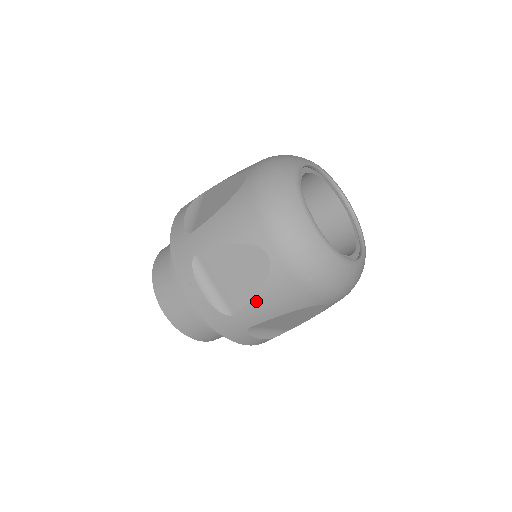
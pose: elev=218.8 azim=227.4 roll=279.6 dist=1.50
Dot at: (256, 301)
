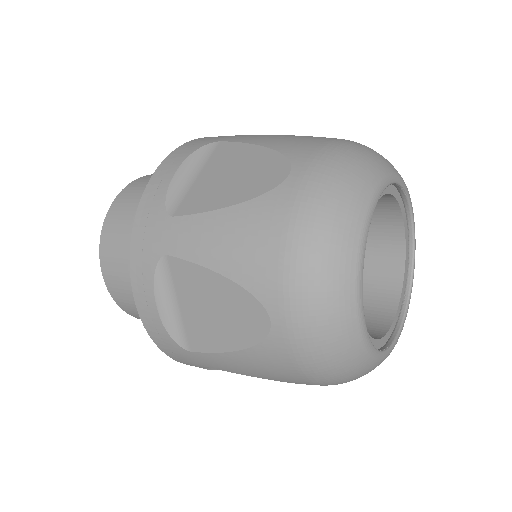
Dot at: occluded
